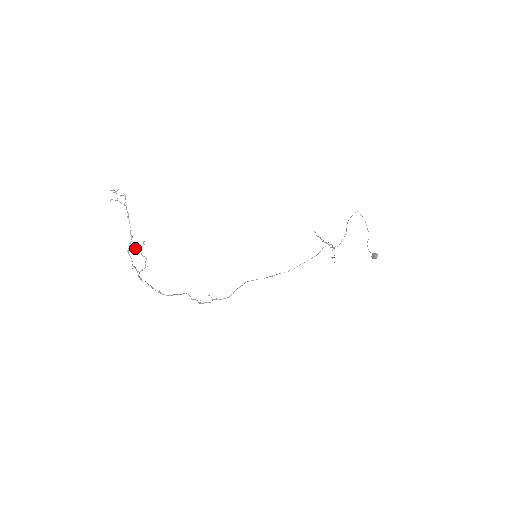
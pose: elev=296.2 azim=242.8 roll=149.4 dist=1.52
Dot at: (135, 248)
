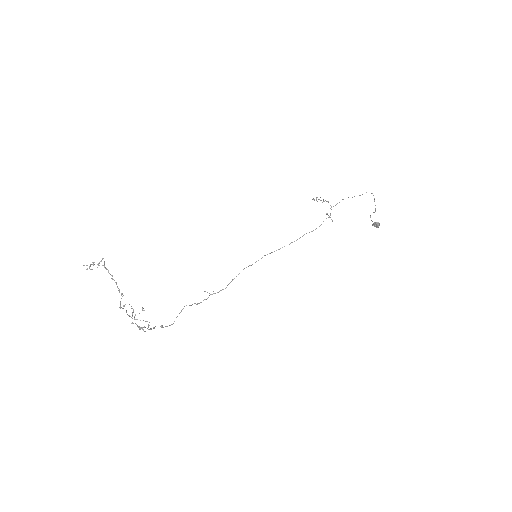
Dot at: (134, 317)
